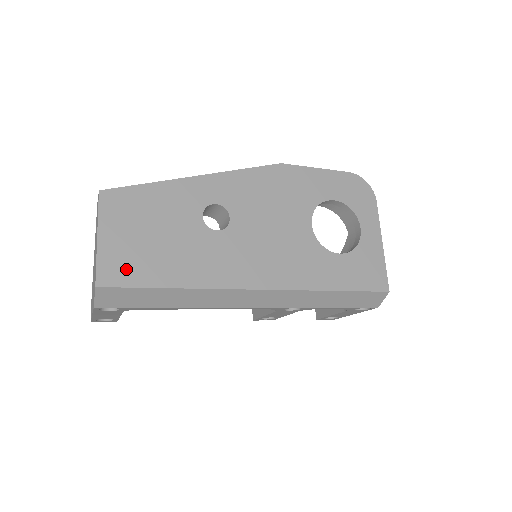
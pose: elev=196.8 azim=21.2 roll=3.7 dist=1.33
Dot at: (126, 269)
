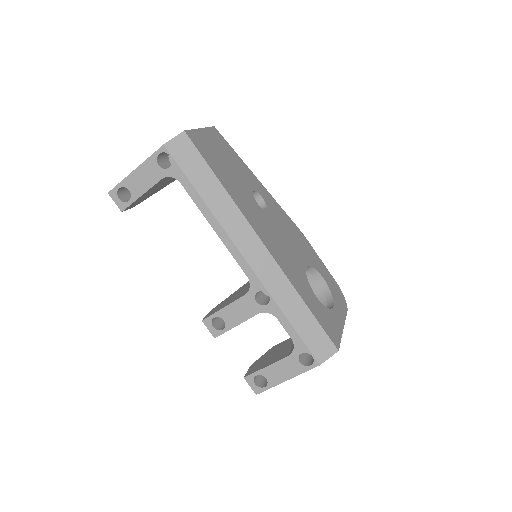
Dot at: (204, 148)
